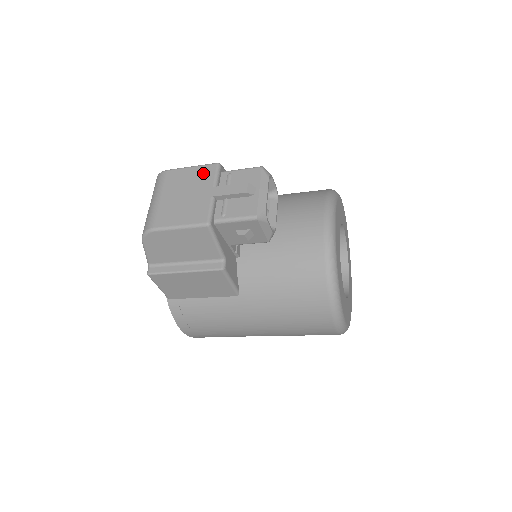
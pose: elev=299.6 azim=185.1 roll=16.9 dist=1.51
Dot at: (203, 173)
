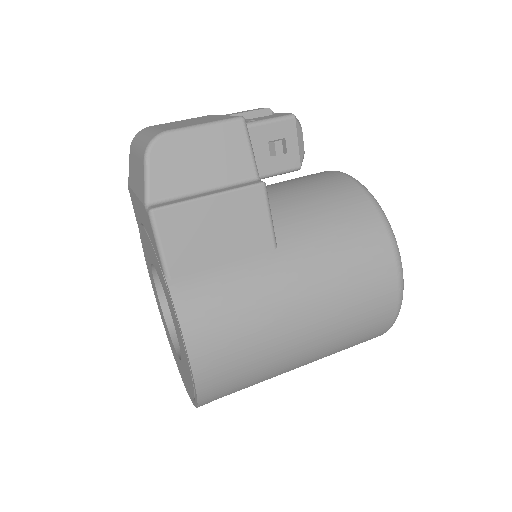
Dot at: (201, 117)
